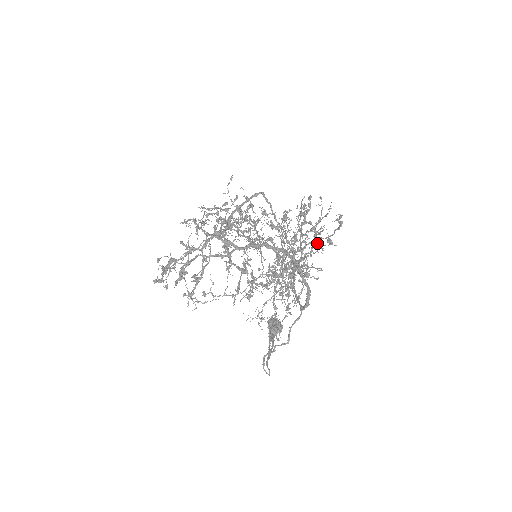
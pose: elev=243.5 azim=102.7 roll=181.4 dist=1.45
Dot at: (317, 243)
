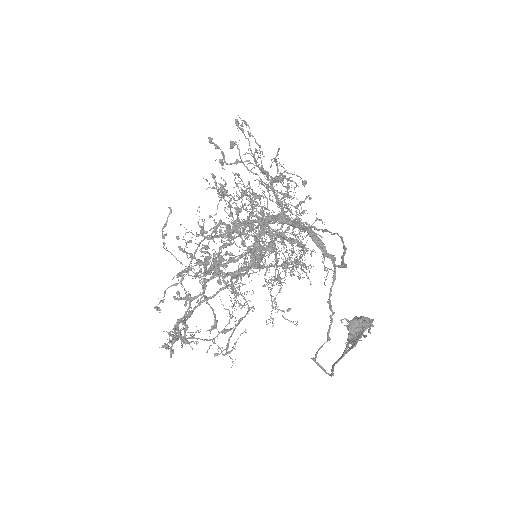
Dot at: (264, 173)
